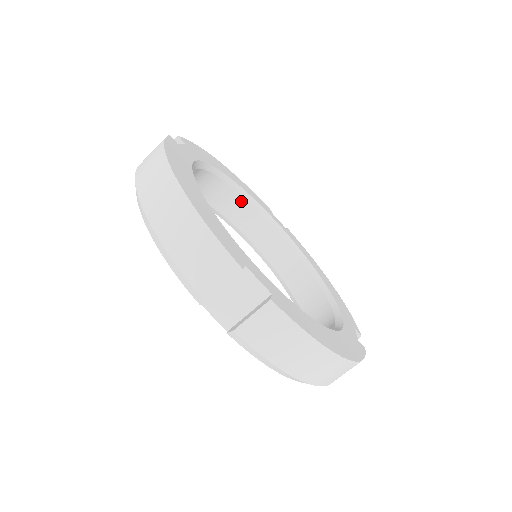
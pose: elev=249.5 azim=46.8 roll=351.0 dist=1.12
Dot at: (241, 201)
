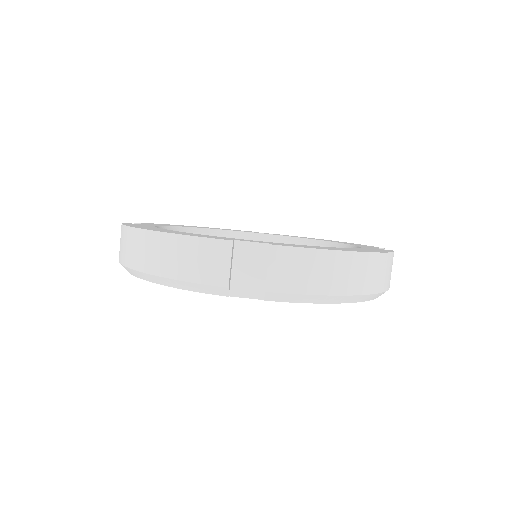
Dot at: occluded
